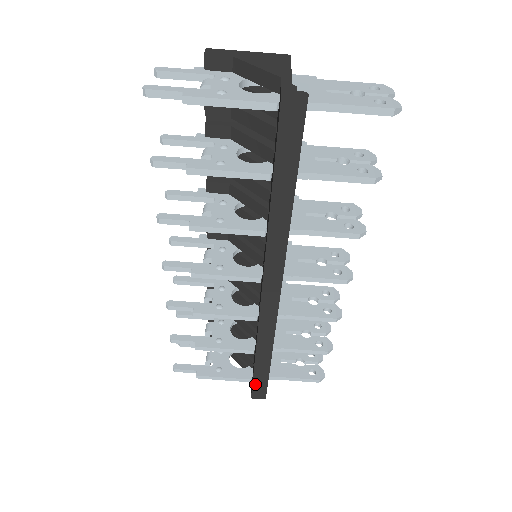
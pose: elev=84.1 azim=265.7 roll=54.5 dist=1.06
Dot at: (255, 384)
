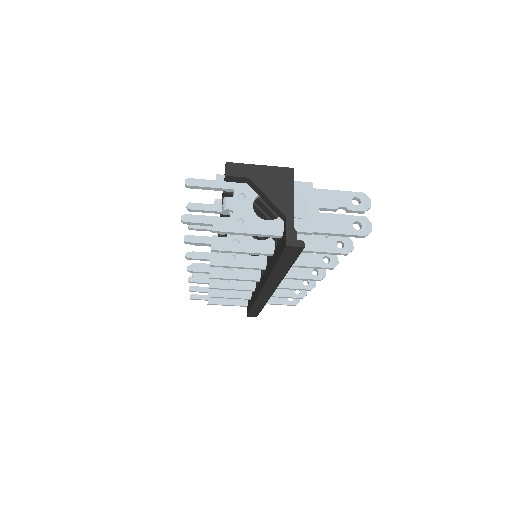
Dot at: (250, 313)
